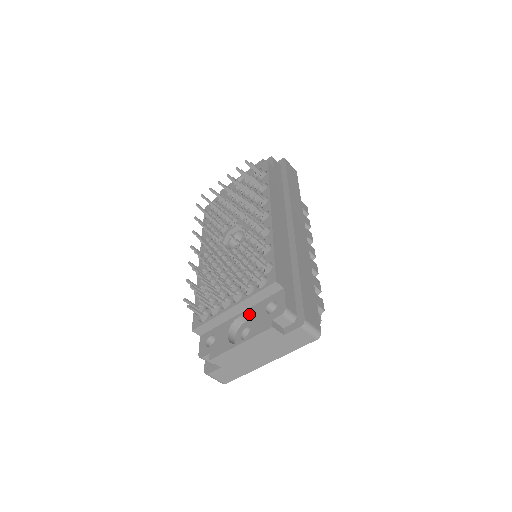
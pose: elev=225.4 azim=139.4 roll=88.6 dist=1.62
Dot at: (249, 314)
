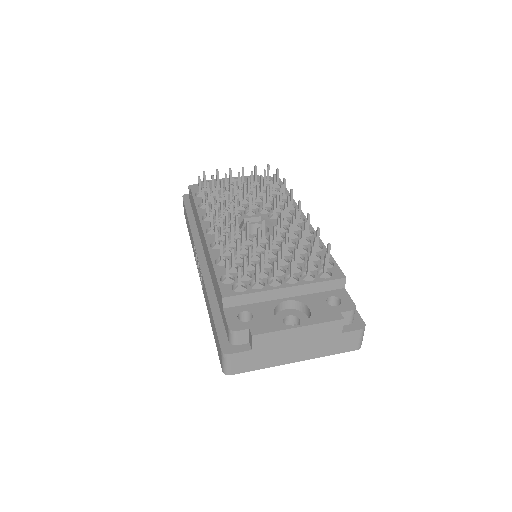
Dot at: (302, 301)
